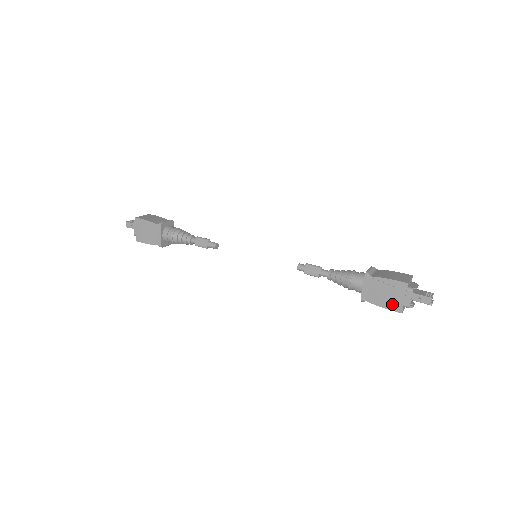
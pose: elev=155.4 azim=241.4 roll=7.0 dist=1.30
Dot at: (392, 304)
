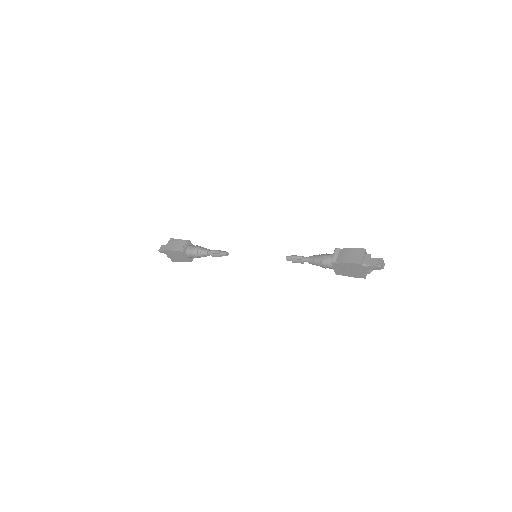
Dot at: (357, 275)
